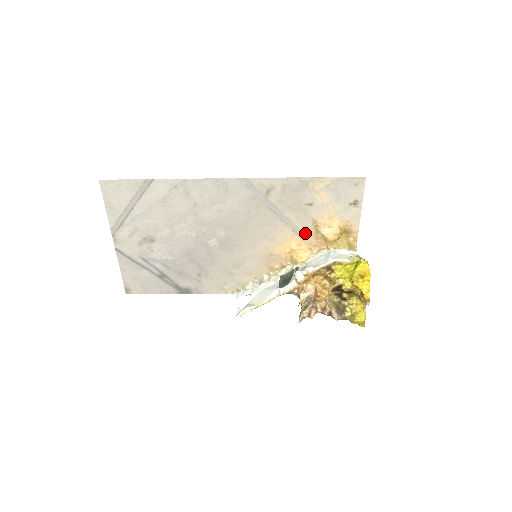
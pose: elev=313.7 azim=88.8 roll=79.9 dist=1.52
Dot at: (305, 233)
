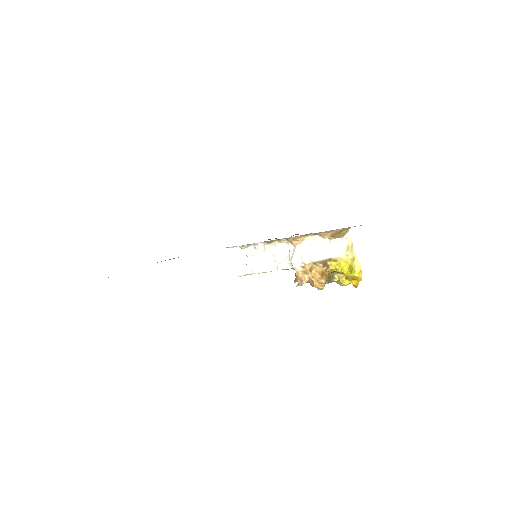
Dot at: occluded
